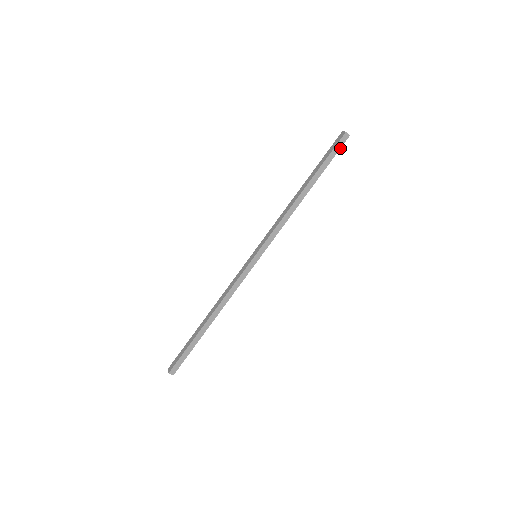
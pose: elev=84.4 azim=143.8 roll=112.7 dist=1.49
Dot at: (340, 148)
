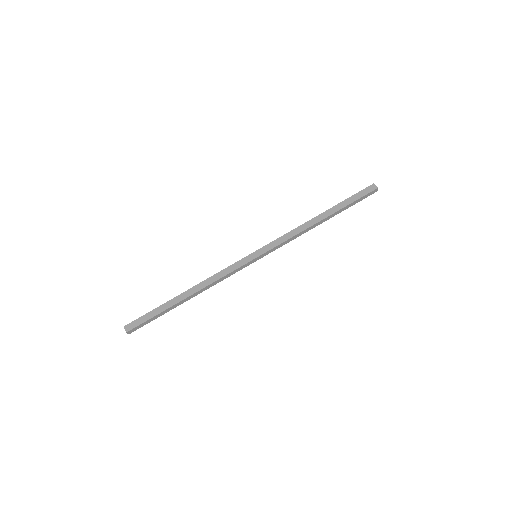
Dot at: (366, 197)
